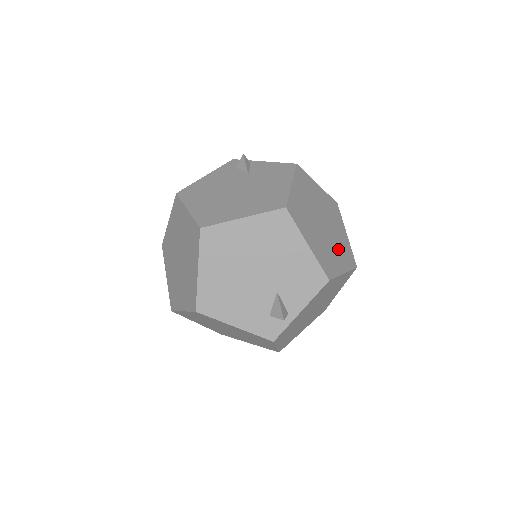
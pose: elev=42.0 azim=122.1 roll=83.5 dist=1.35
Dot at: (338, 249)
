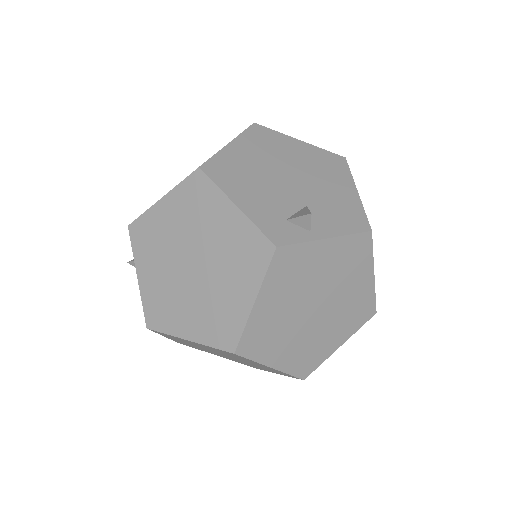
Dot at: occluded
